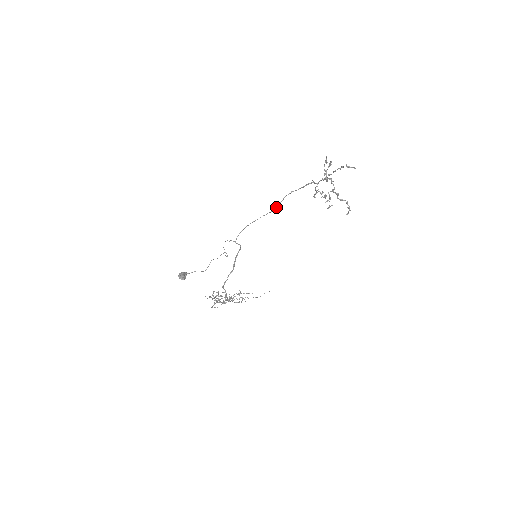
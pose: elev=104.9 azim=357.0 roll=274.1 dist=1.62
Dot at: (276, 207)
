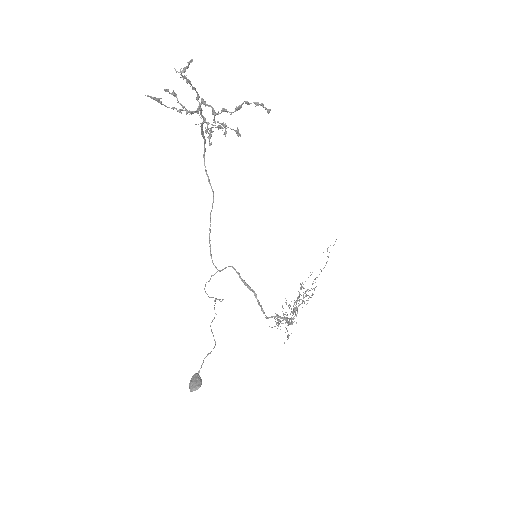
Dot at: occluded
